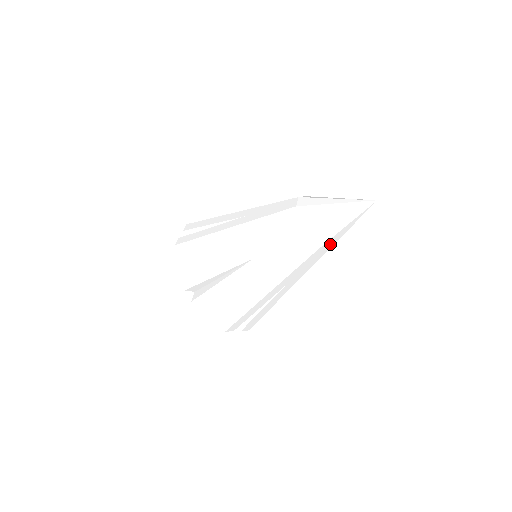
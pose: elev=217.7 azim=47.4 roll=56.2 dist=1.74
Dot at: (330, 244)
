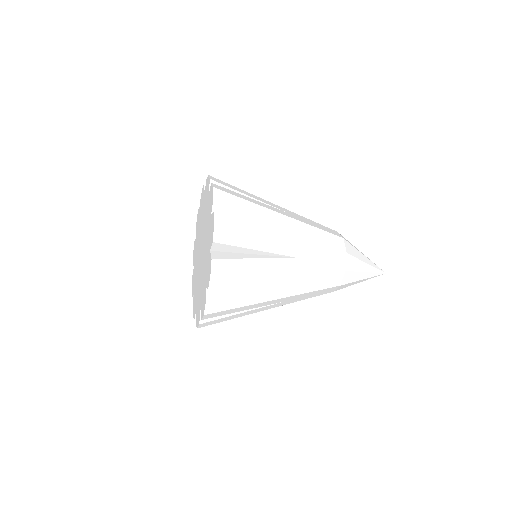
Dot at: occluded
